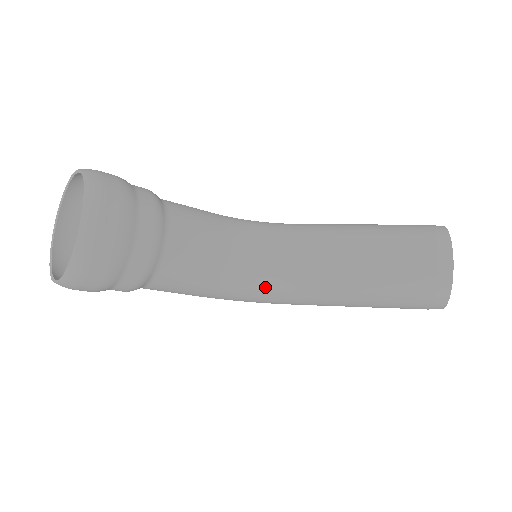
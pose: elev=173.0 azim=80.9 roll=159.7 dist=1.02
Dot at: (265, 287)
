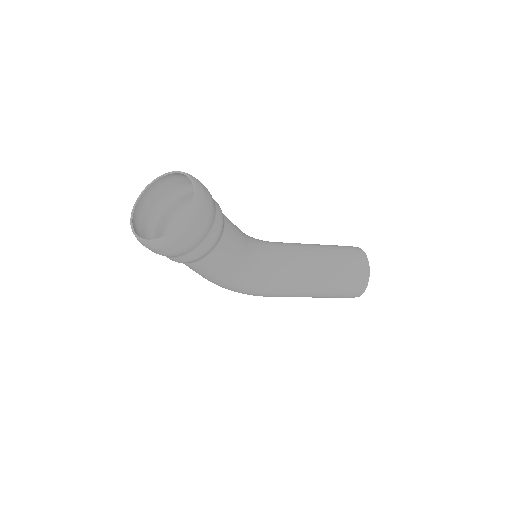
Dot at: (266, 274)
